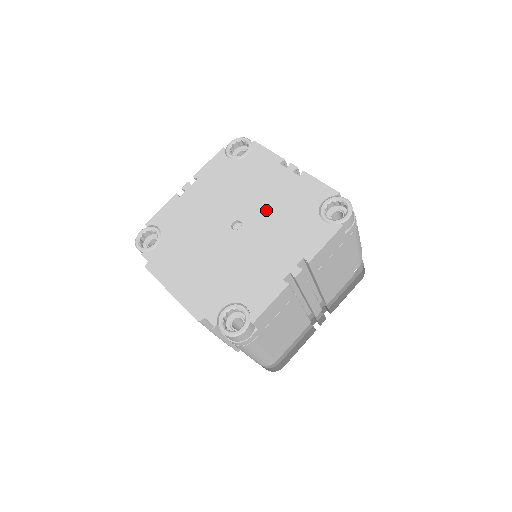
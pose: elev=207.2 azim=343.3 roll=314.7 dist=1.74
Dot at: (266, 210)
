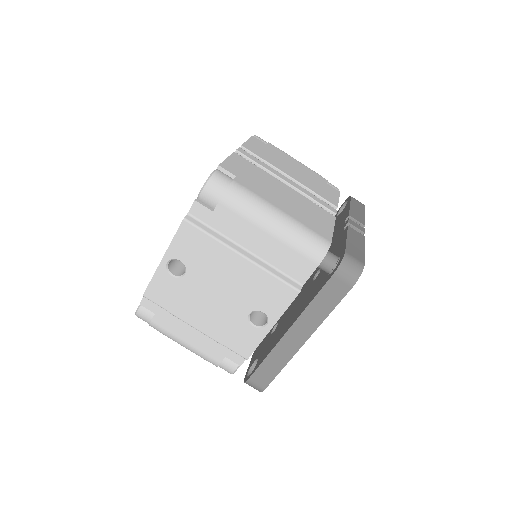
Dot at: occluded
